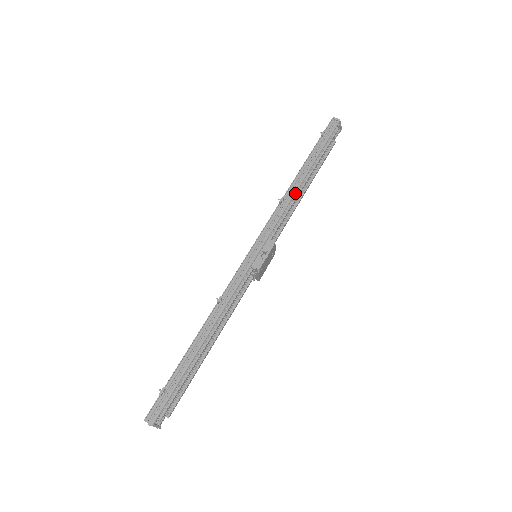
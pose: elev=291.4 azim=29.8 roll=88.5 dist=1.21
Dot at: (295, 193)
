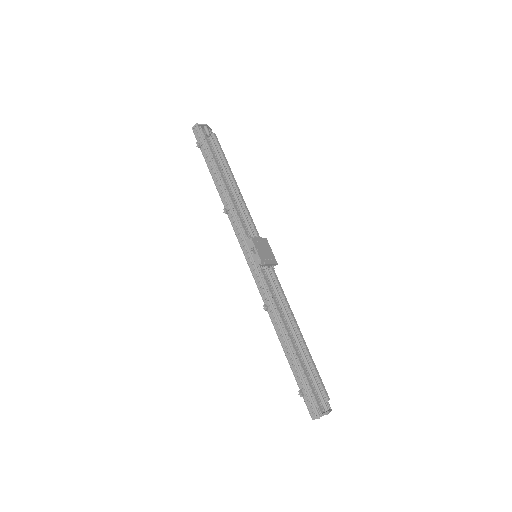
Dot at: (227, 196)
